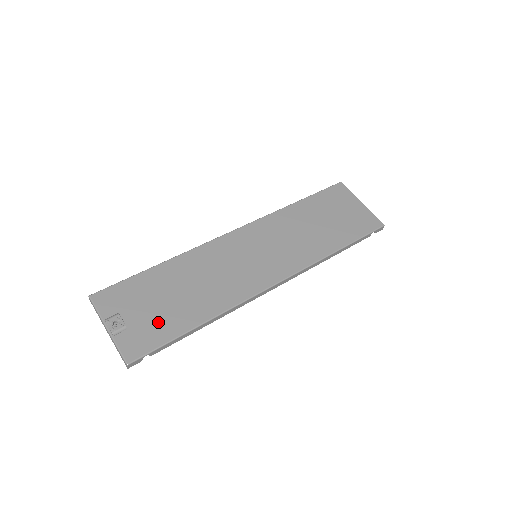
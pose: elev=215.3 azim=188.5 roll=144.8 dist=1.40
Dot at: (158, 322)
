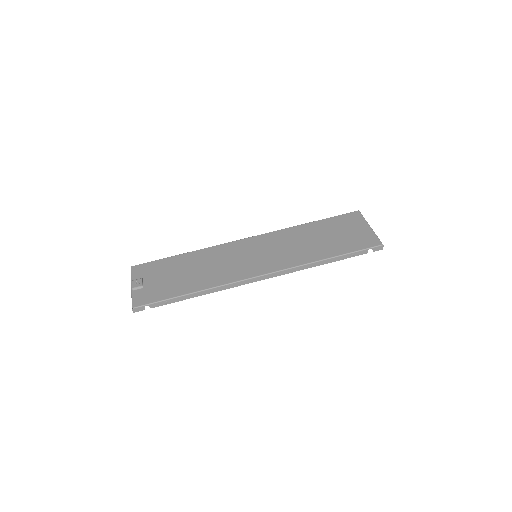
Dot at: (164, 287)
